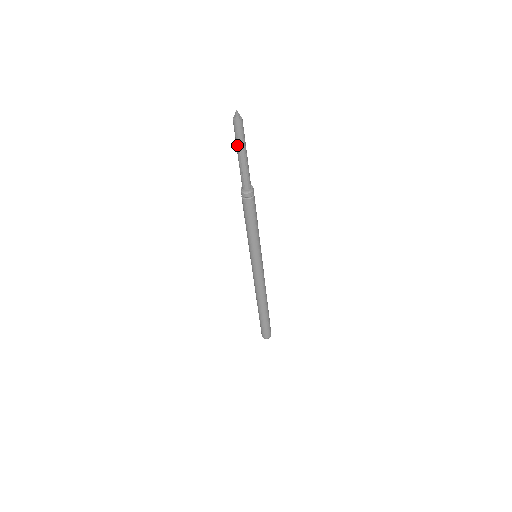
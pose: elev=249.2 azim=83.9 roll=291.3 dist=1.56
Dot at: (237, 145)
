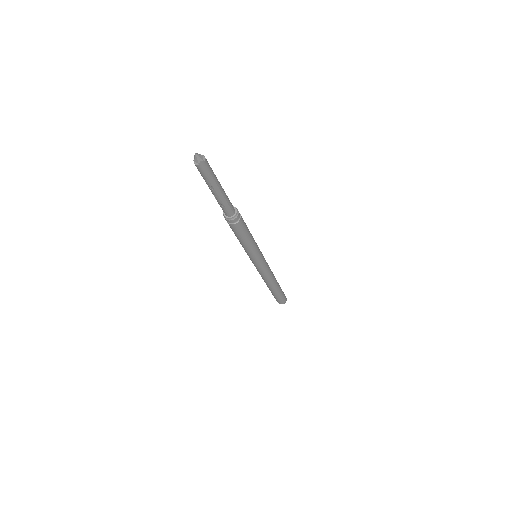
Dot at: (208, 185)
